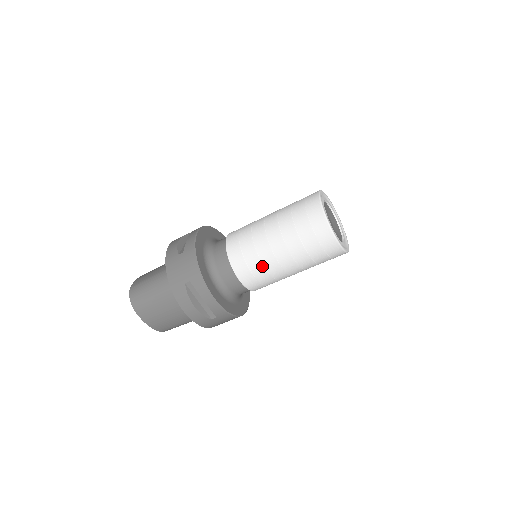
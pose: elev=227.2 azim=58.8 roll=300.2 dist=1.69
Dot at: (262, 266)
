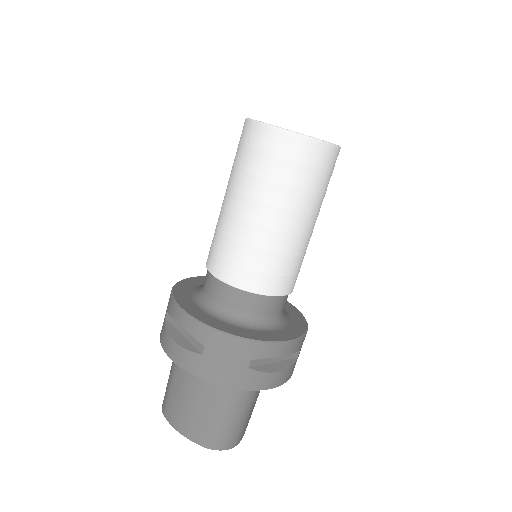
Dot at: (224, 236)
